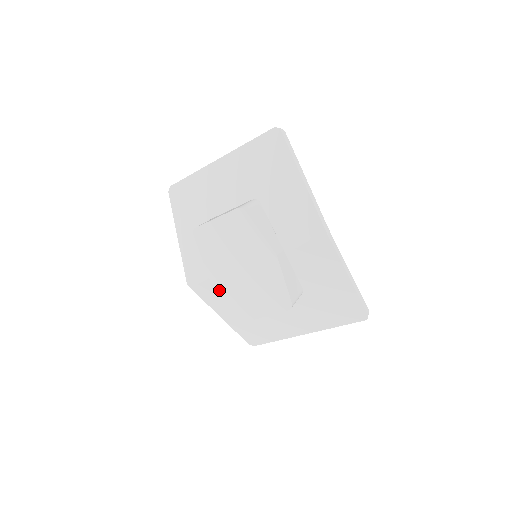
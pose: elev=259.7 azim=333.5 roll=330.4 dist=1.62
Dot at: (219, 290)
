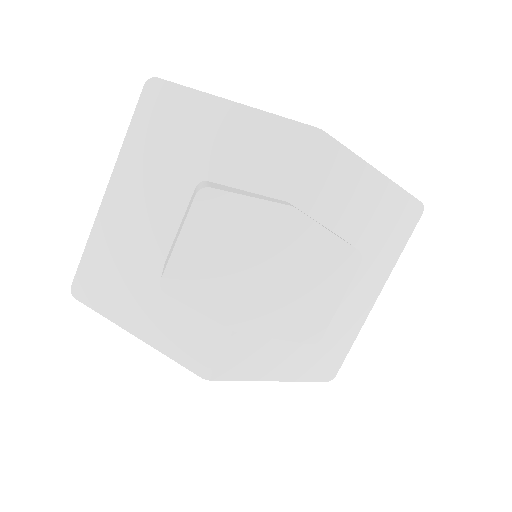
Dot at: (258, 333)
